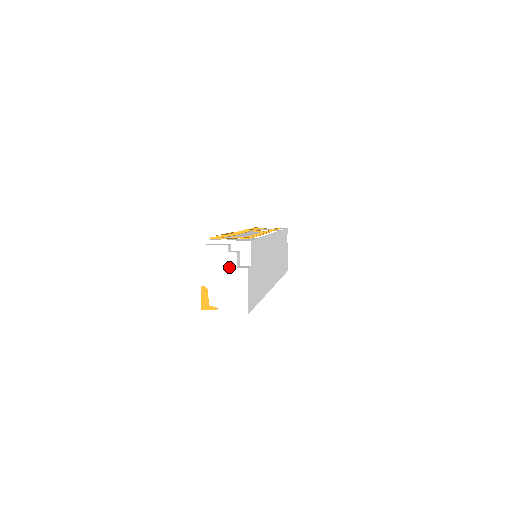
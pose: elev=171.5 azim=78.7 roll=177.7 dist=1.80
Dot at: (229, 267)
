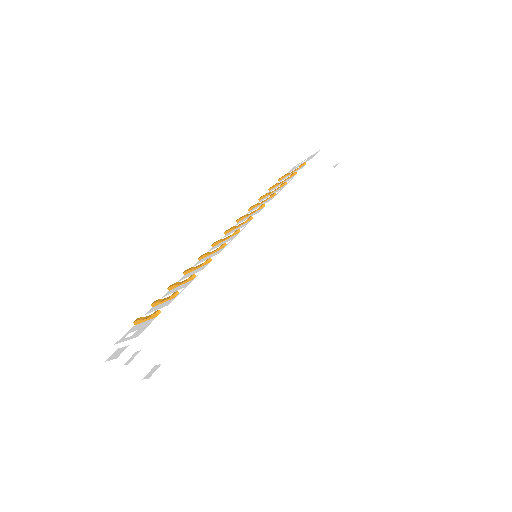
Dot at: (137, 380)
